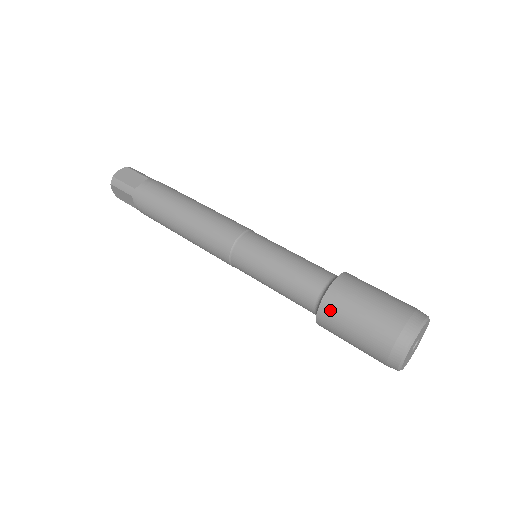
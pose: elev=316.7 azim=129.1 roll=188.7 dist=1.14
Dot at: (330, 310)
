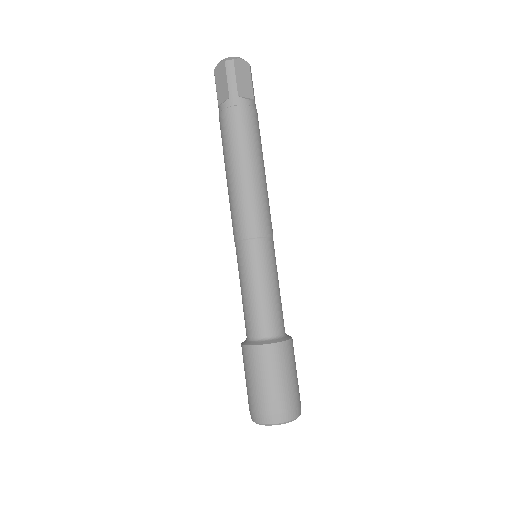
Dot at: occluded
